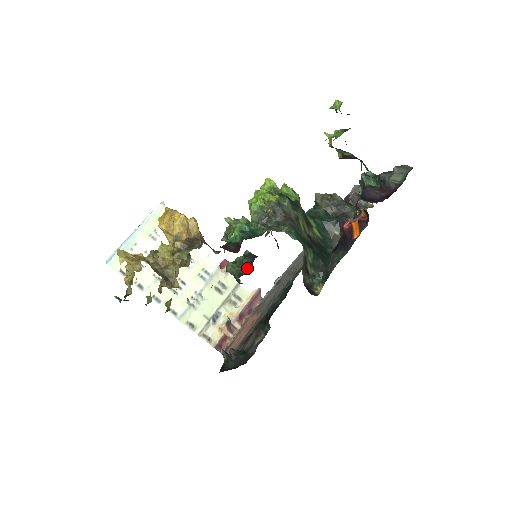
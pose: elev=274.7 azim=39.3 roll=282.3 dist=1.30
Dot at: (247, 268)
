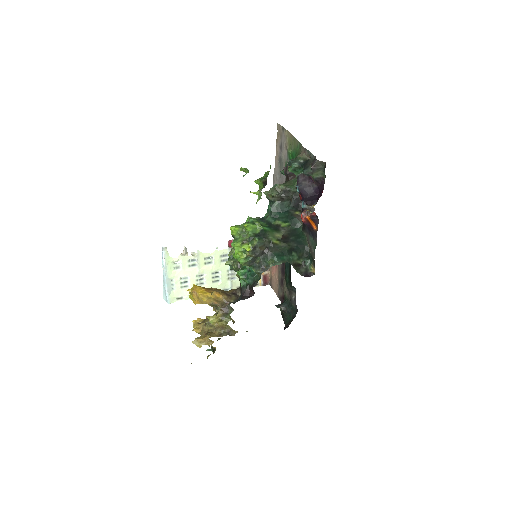
Dot at: occluded
